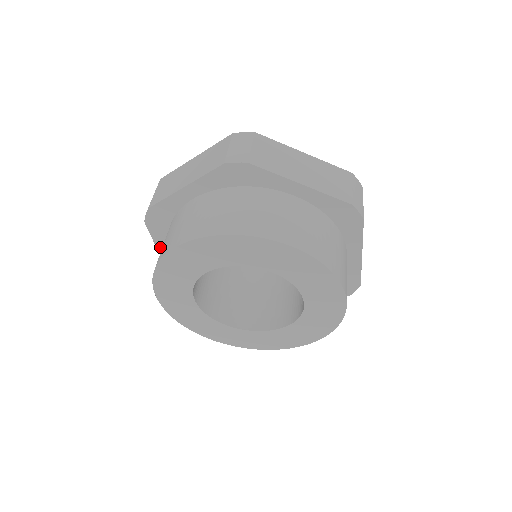
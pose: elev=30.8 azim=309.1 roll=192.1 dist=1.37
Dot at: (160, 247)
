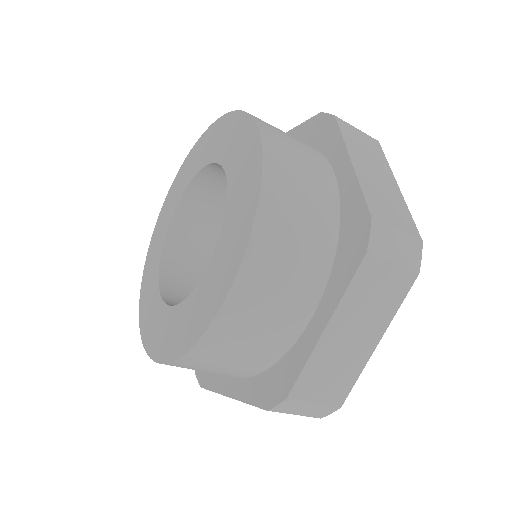
Dot at: occluded
